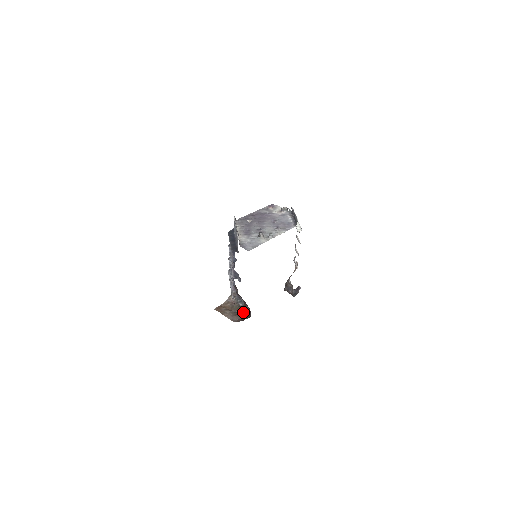
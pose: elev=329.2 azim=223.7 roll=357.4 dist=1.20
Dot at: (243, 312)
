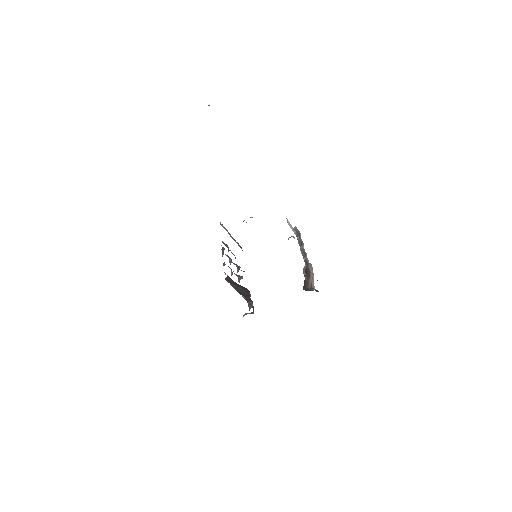
Dot at: occluded
